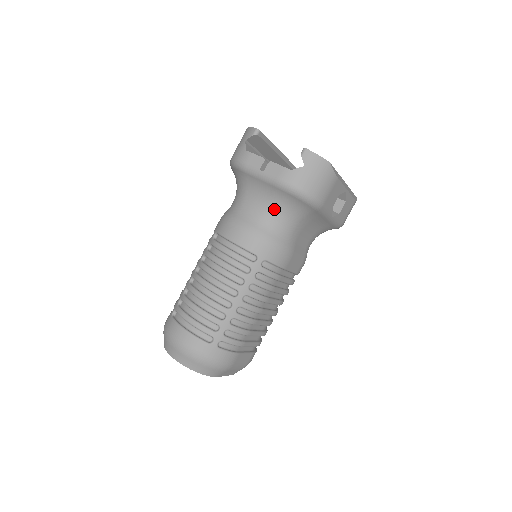
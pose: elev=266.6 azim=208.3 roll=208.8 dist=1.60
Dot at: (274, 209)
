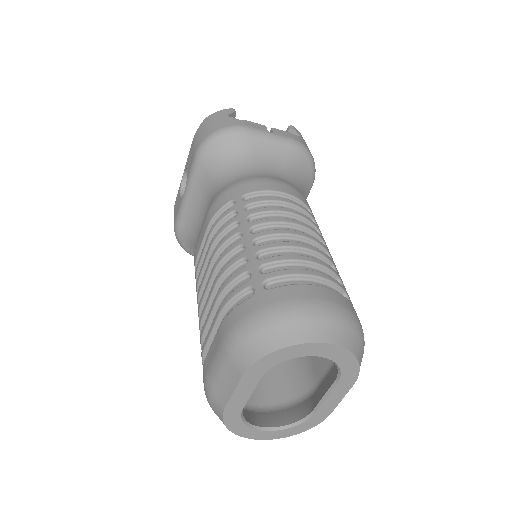
Dot at: (291, 173)
